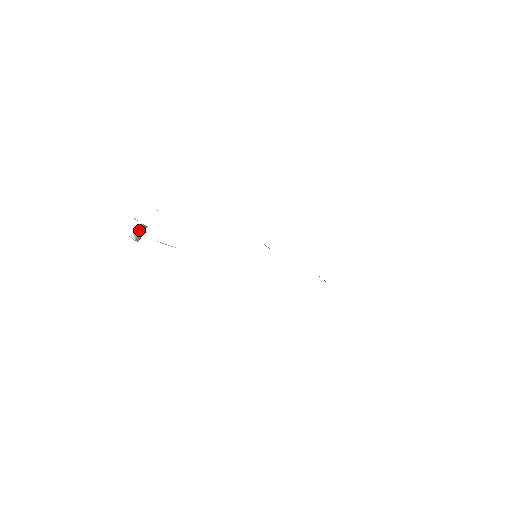
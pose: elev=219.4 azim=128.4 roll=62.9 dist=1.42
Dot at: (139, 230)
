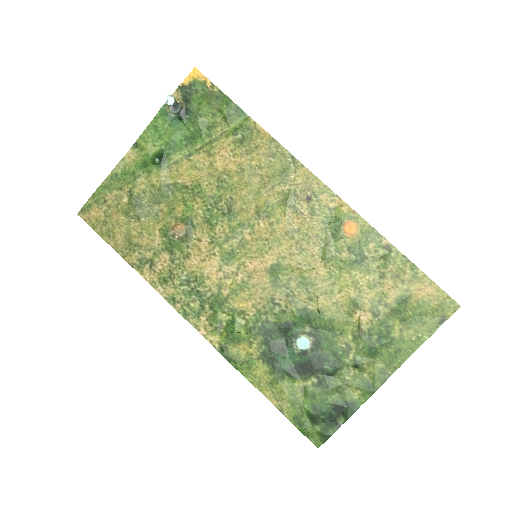
Dot at: occluded
